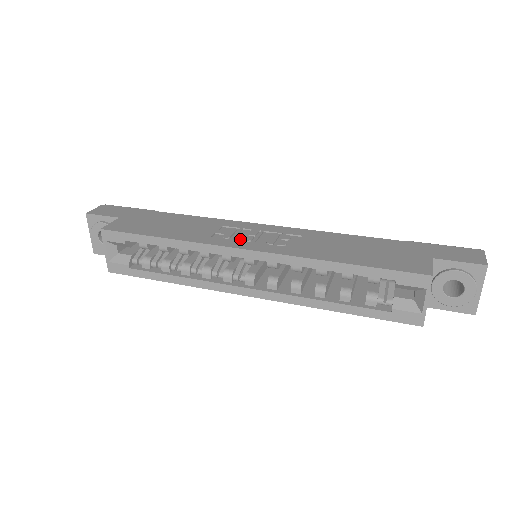
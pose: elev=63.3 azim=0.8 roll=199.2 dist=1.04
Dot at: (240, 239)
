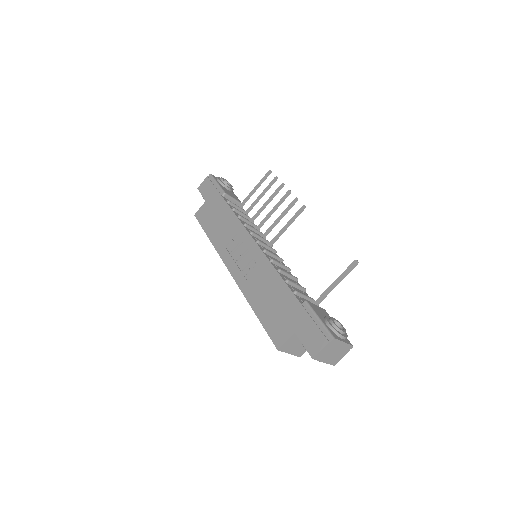
Dot at: (235, 255)
